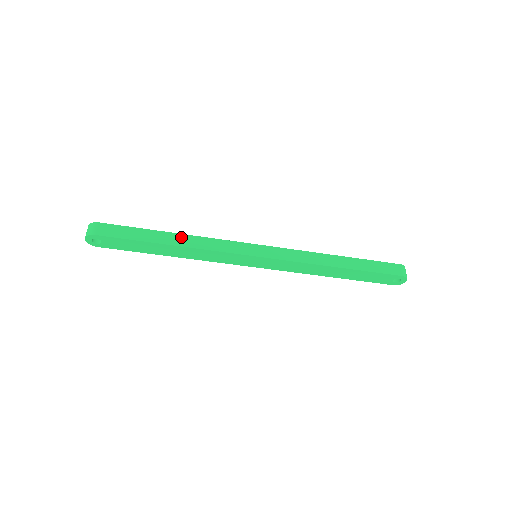
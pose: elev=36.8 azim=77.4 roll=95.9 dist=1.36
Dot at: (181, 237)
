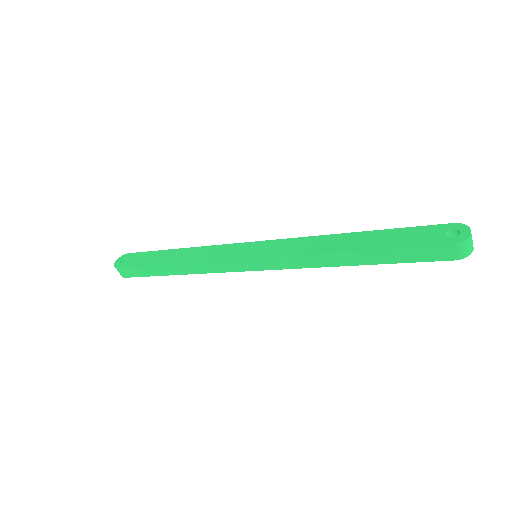
Dot at: (178, 267)
